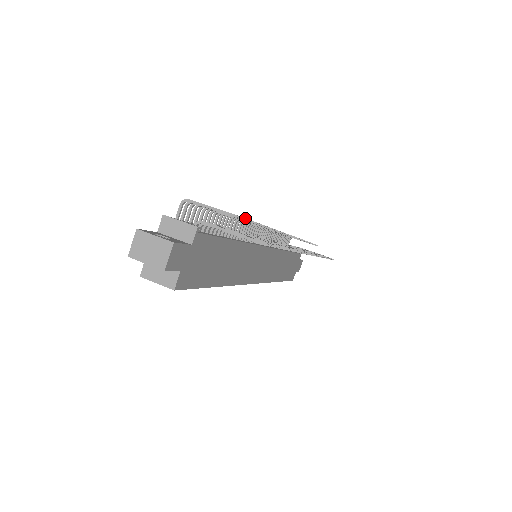
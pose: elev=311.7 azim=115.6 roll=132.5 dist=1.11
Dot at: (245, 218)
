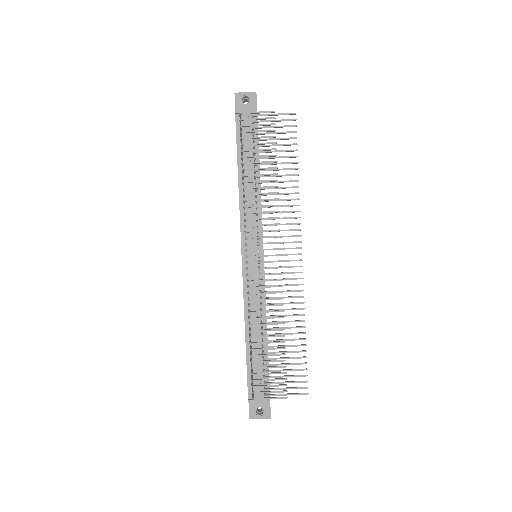
Dot at: occluded
